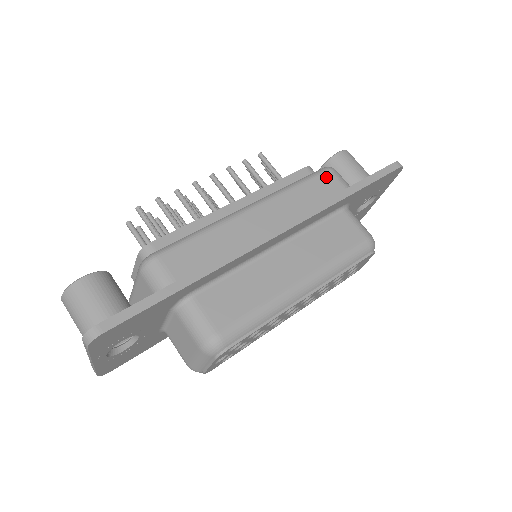
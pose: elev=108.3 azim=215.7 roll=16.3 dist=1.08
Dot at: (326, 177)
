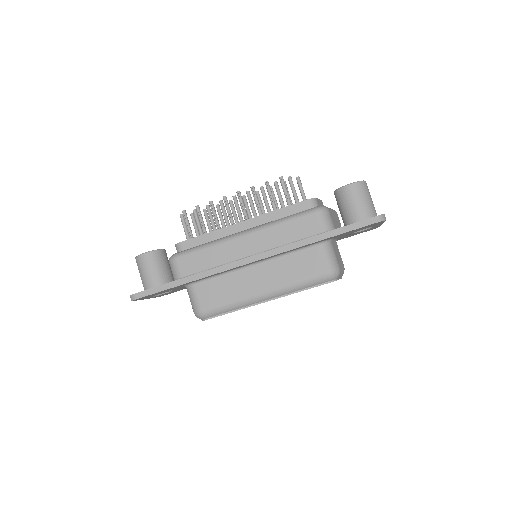
Dot at: (311, 218)
